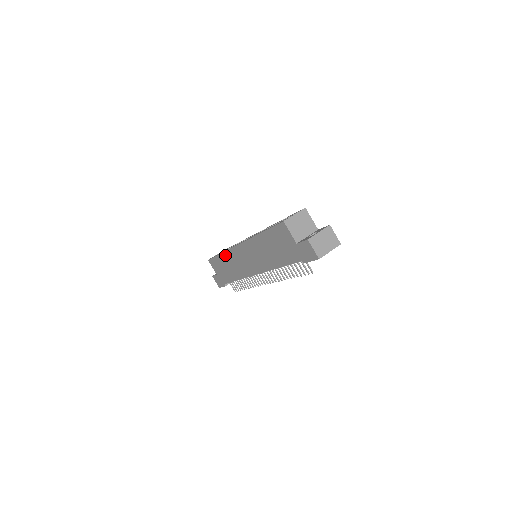
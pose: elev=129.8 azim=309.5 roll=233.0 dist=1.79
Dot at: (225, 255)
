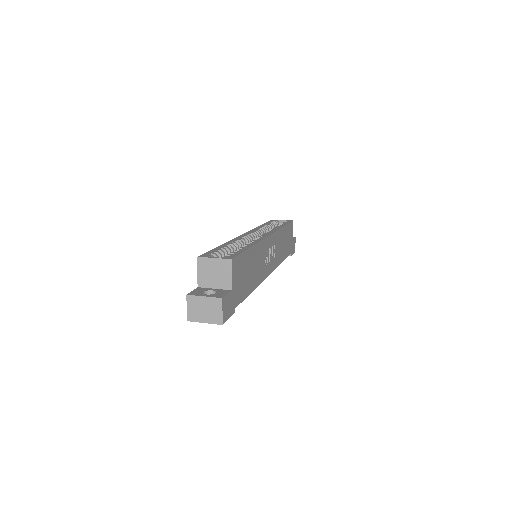
Dot at: occluded
